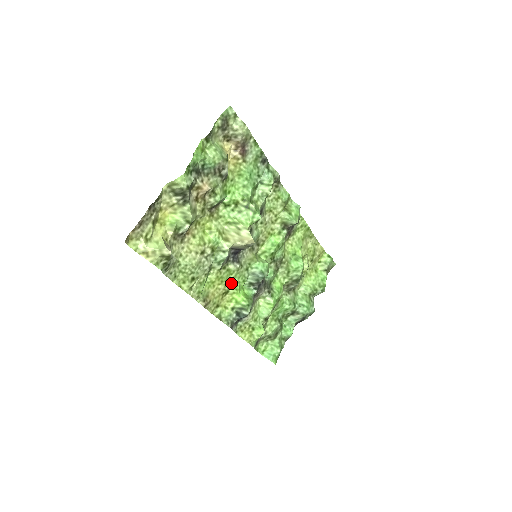
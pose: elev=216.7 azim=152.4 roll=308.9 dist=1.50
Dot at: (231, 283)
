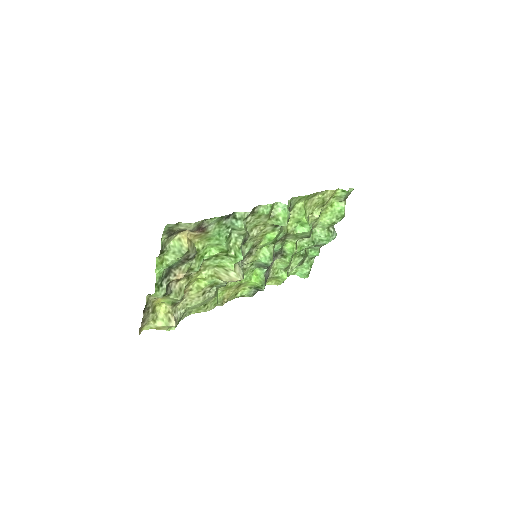
Dot at: (241, 280)
